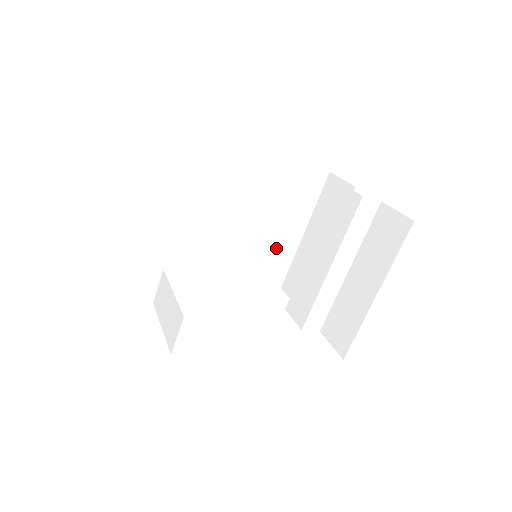
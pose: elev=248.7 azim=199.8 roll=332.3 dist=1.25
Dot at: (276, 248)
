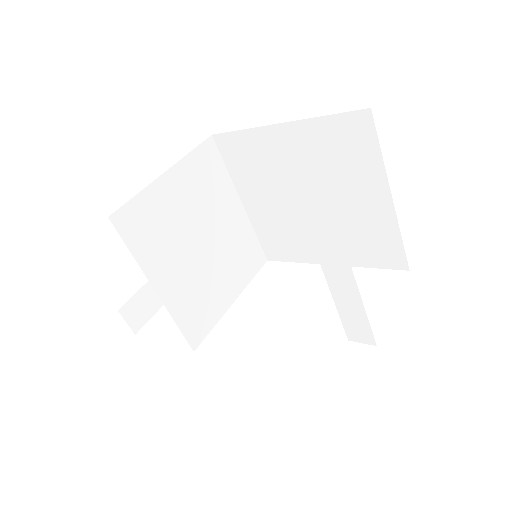
Dot at: (367, 224)
